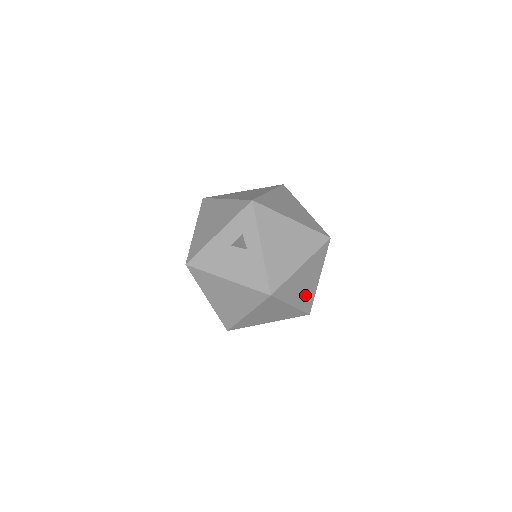
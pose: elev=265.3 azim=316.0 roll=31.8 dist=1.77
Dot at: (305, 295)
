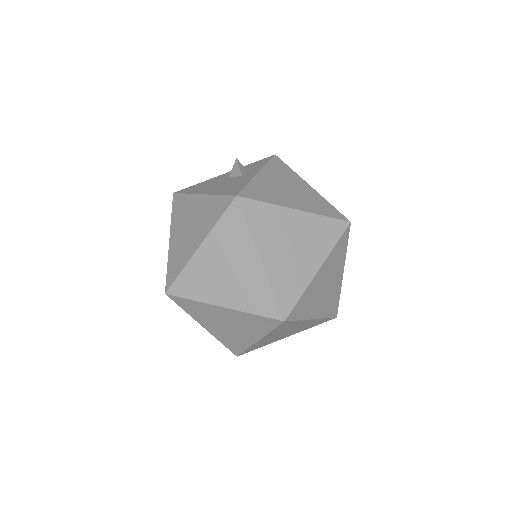
Dot at: (287, 270)
